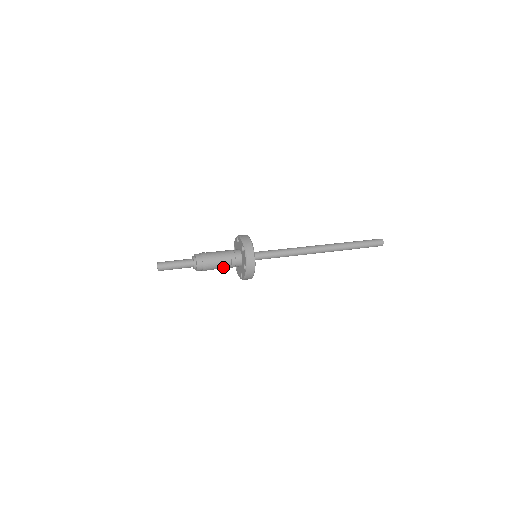
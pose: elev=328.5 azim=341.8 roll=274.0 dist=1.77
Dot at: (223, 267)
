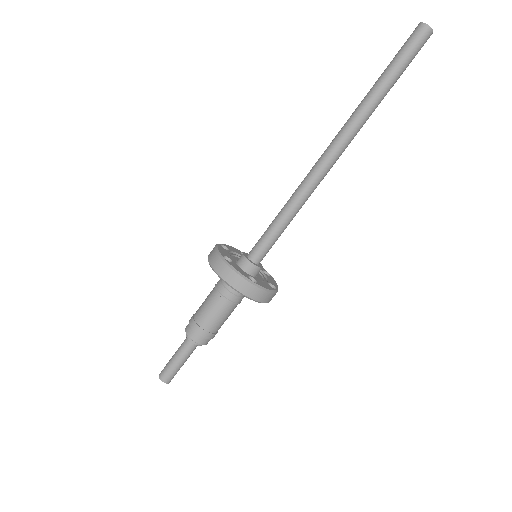
Dot at: (227, 312)
